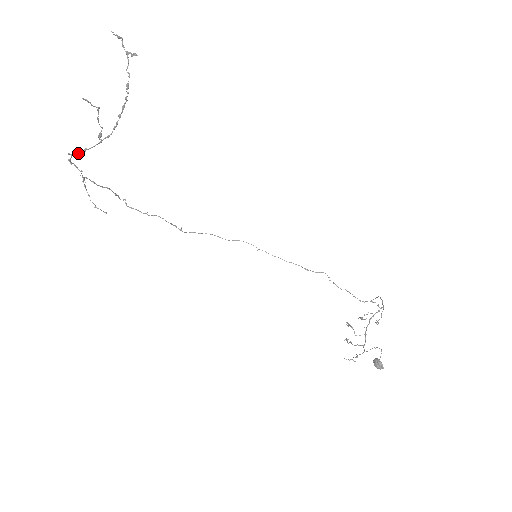
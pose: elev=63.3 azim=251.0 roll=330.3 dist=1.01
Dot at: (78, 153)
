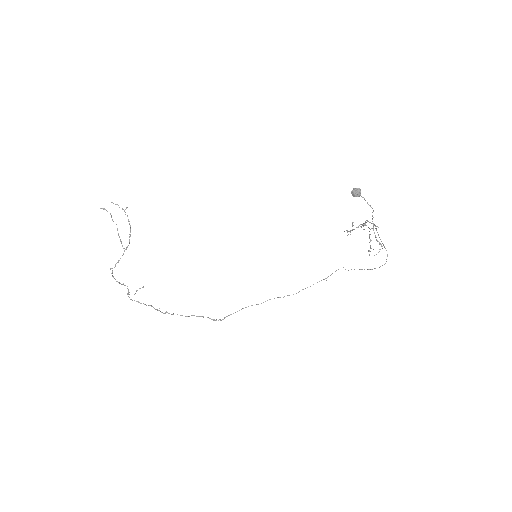
Dot at: (115, 265)
